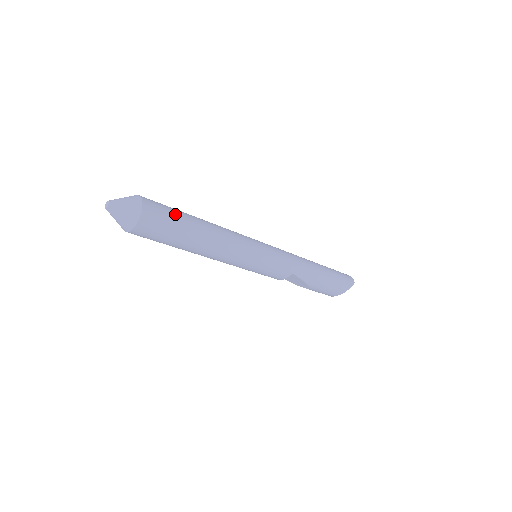
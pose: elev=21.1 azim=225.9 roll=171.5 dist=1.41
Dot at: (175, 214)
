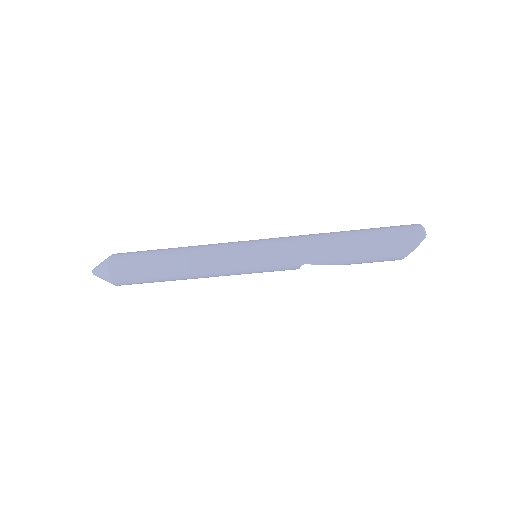
Dot at: (140, 263)
